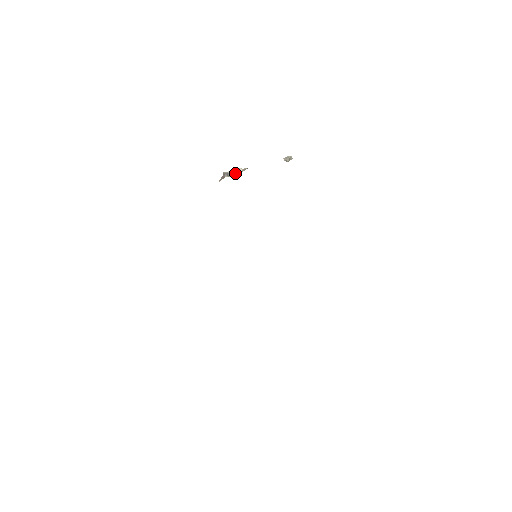
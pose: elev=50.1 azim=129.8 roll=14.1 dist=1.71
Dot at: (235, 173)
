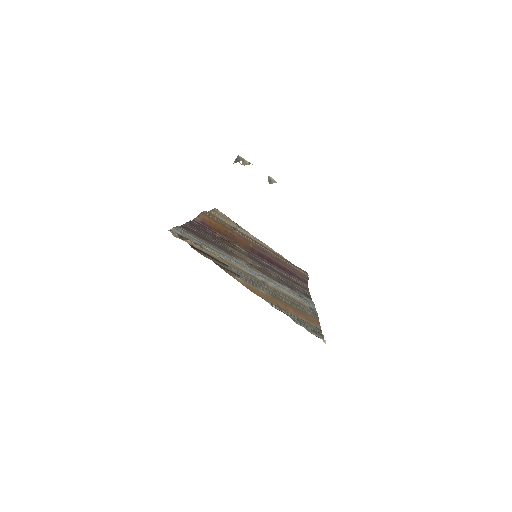
Dot at: (243, 162)
